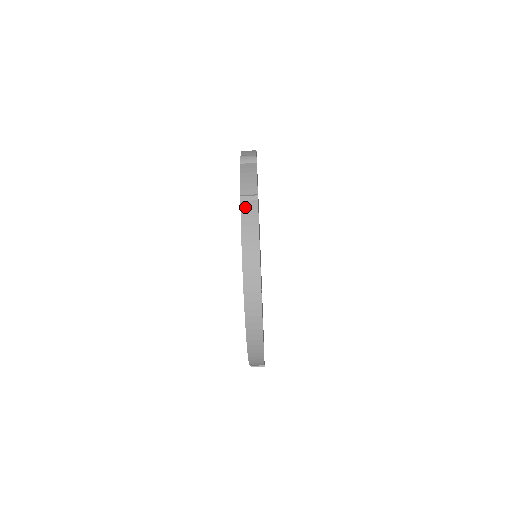
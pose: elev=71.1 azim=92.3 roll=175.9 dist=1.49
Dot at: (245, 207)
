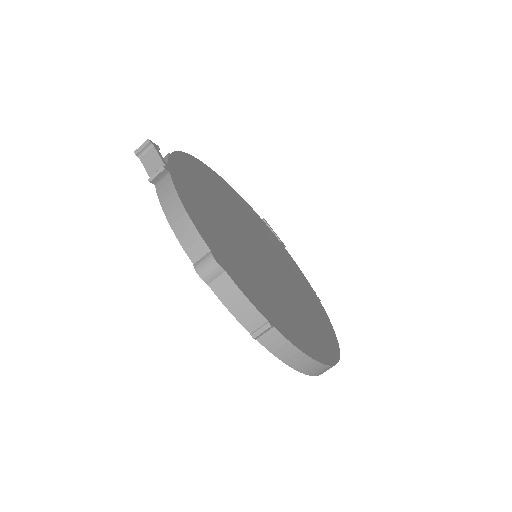
Dot at: (266, 342)
